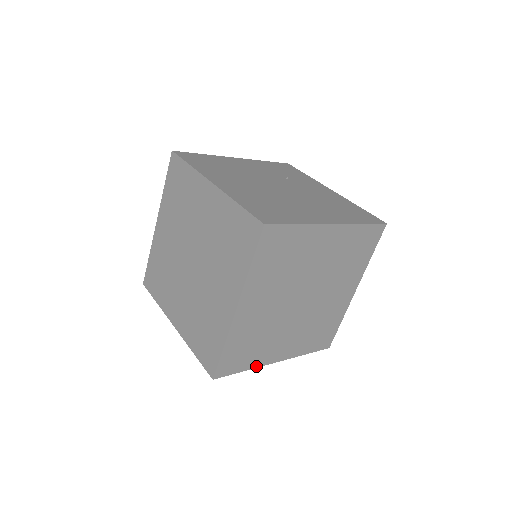
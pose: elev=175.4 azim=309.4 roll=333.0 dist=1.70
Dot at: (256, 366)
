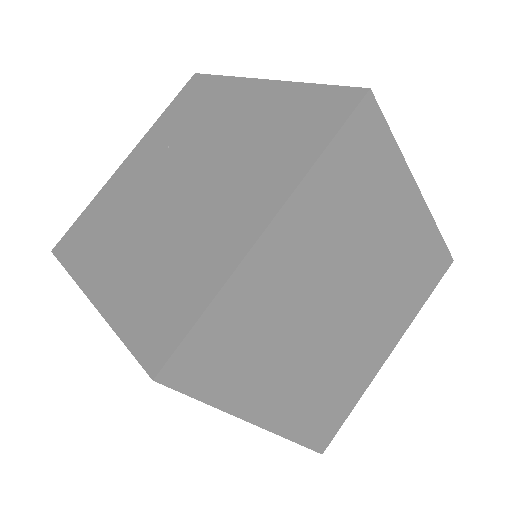
Dot at: (227, 408)
